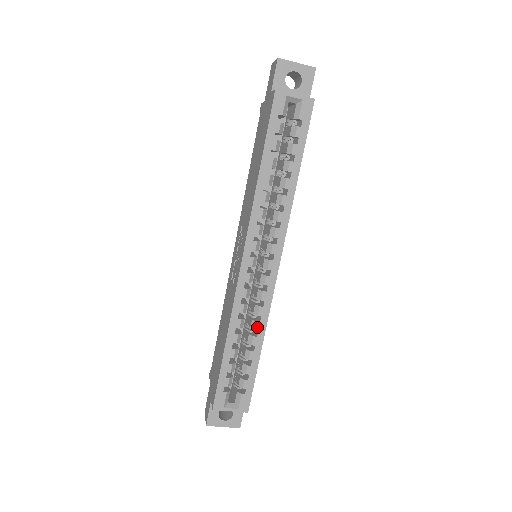
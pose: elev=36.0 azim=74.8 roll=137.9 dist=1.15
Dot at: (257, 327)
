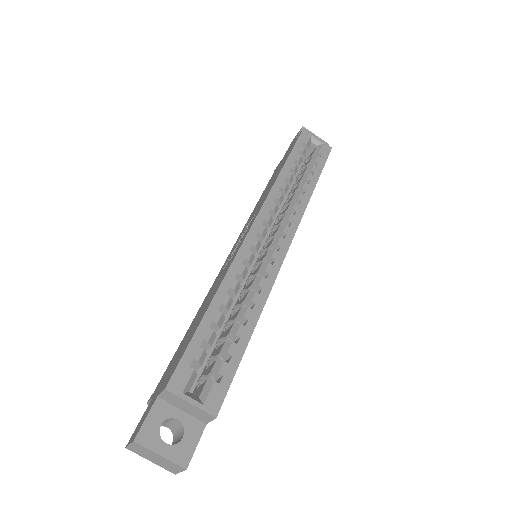
Dot at: (255, 298)
